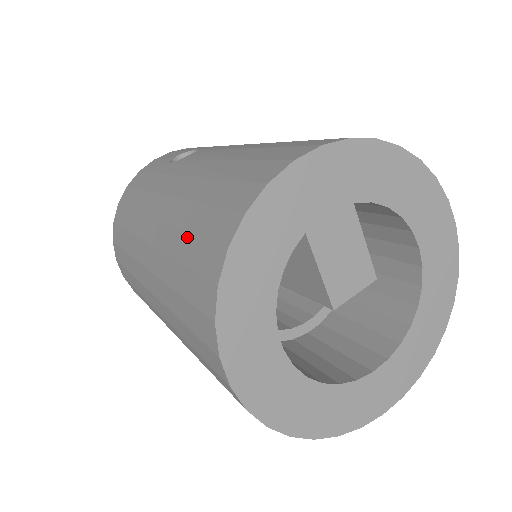
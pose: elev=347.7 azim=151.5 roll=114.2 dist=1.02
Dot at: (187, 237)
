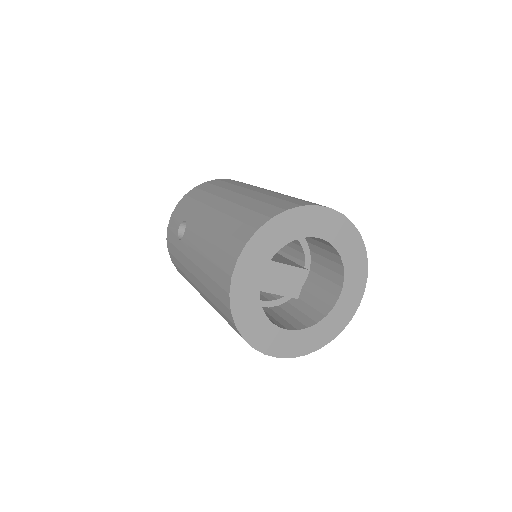
Dot at: (218, 309)
